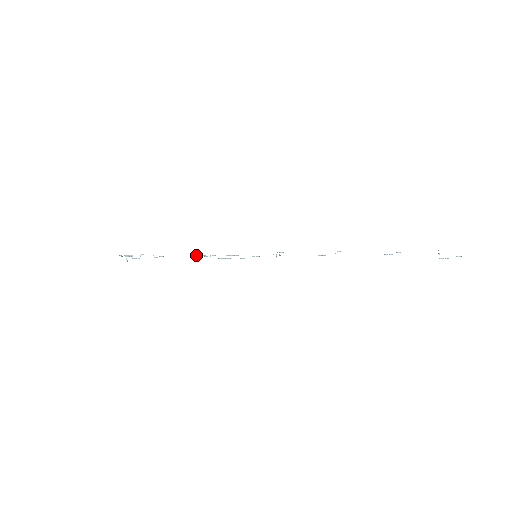
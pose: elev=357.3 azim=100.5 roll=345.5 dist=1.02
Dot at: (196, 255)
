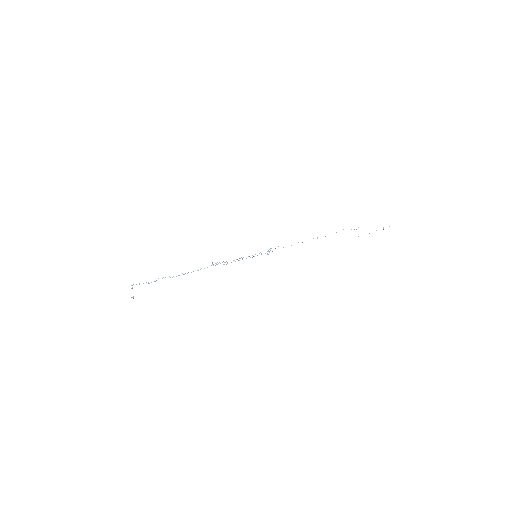
Dot at: occluded
